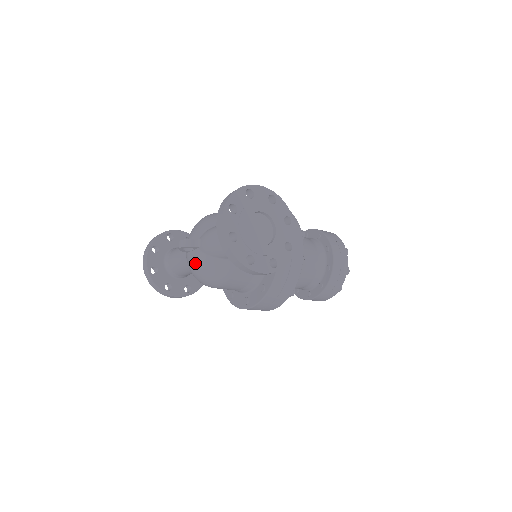
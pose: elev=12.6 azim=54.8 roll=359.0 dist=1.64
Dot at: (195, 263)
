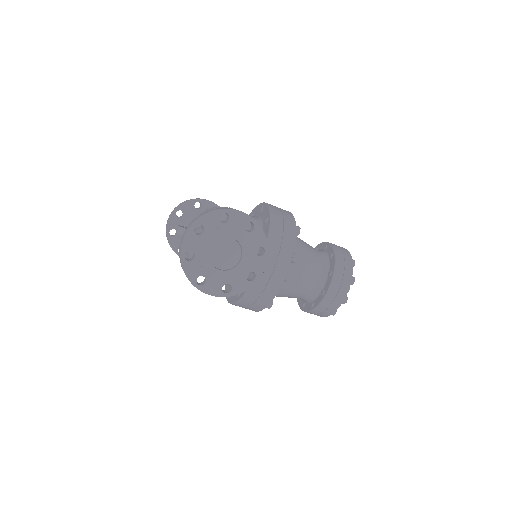
Dot at: occluded
